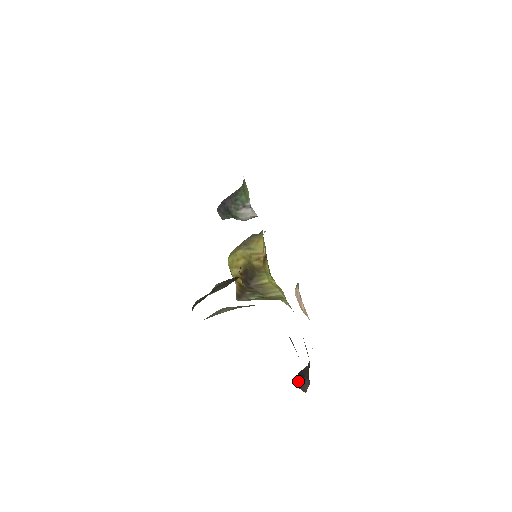
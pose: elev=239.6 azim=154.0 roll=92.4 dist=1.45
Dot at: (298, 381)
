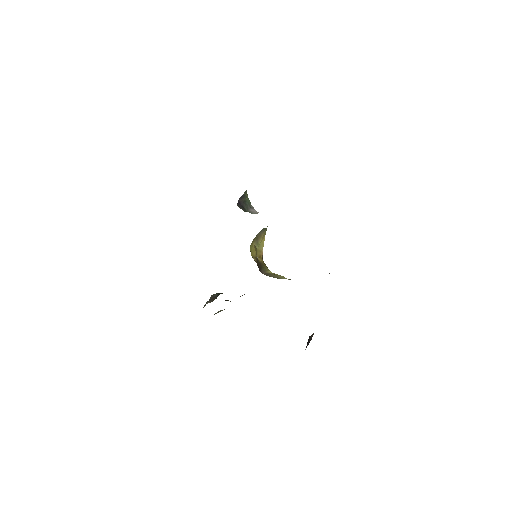
Dot at: (307, 344)
